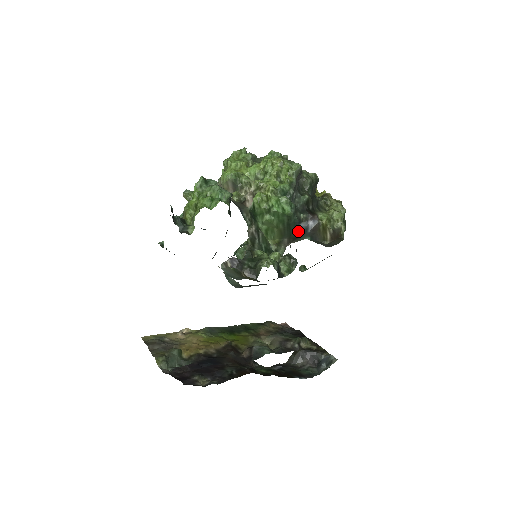
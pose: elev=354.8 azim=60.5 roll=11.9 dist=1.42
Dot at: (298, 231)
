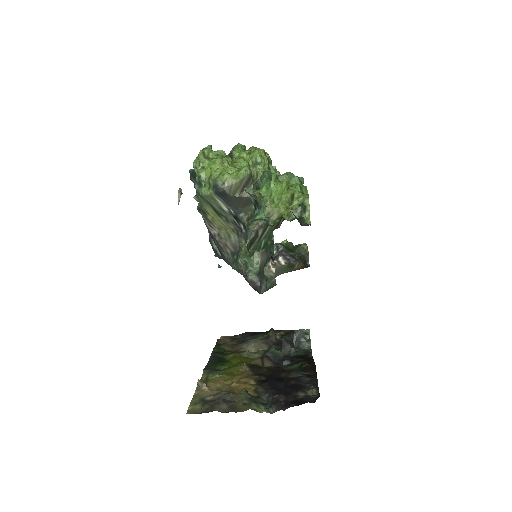
Dot at: occluded
